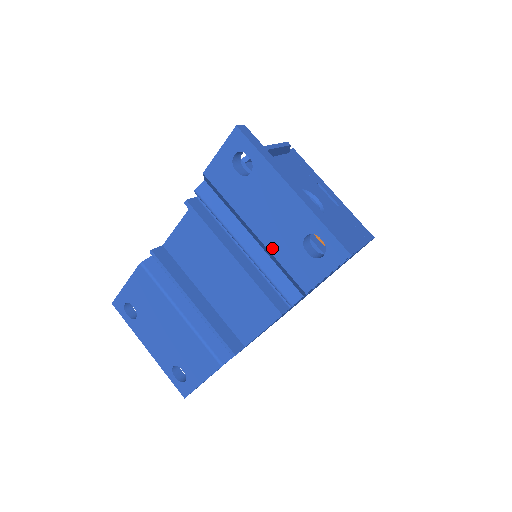
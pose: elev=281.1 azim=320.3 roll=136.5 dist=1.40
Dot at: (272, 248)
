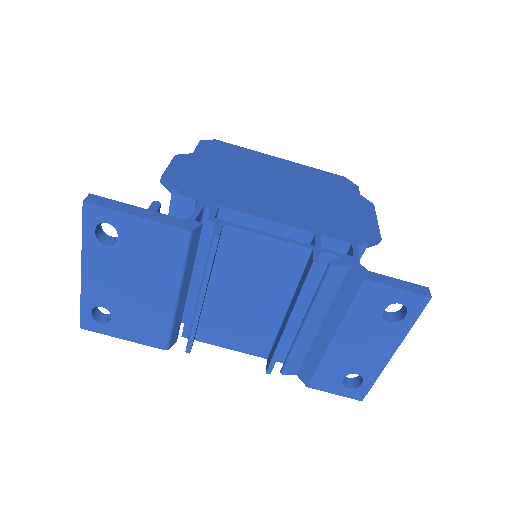
Dot at: (329, 356)
